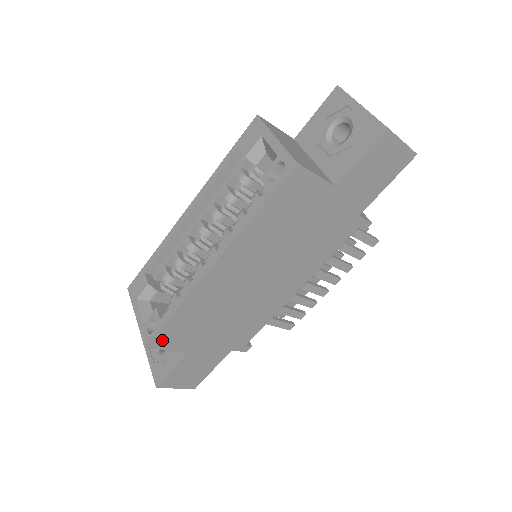
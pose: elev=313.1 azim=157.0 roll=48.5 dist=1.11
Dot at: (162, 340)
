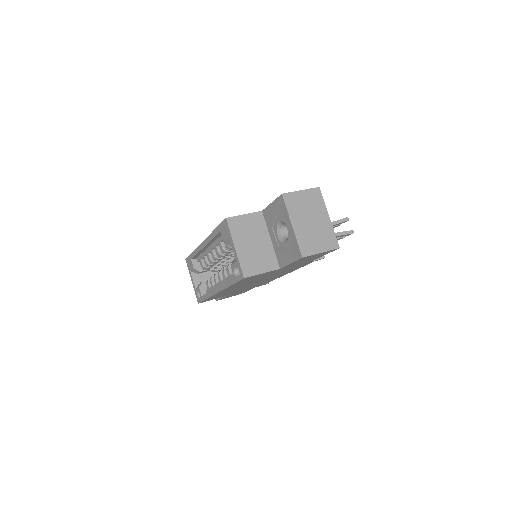
Dot at: occluded
